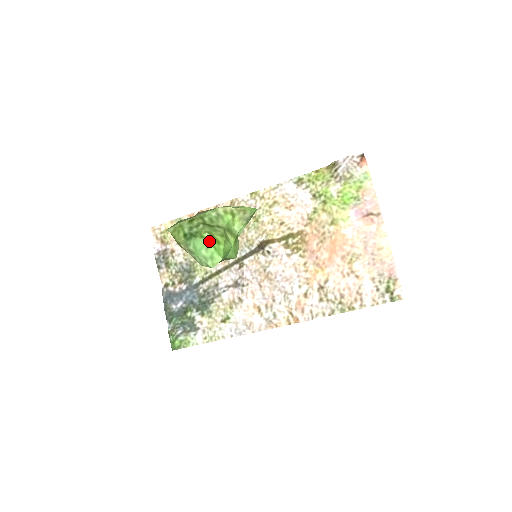
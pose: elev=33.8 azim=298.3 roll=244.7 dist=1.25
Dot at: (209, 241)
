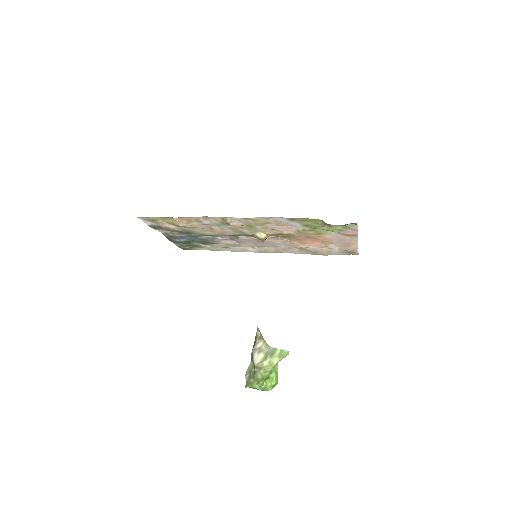
Dot at: occluded
